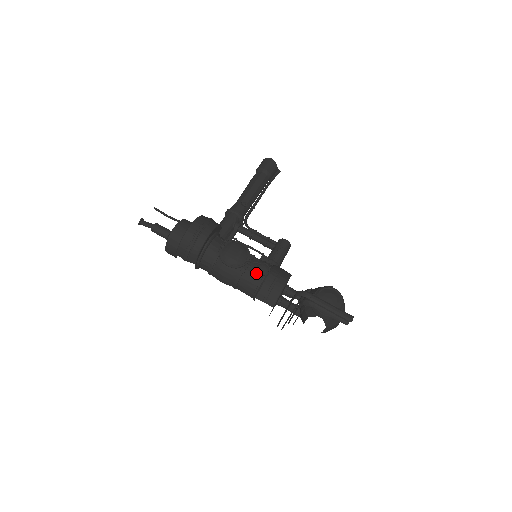
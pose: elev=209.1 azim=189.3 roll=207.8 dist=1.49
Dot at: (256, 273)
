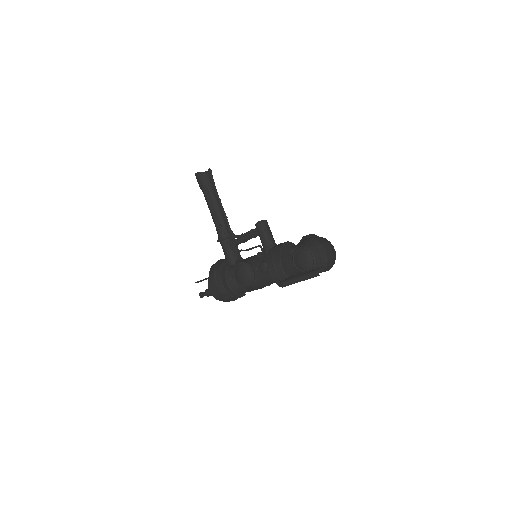
Dot at: (264, 273)
